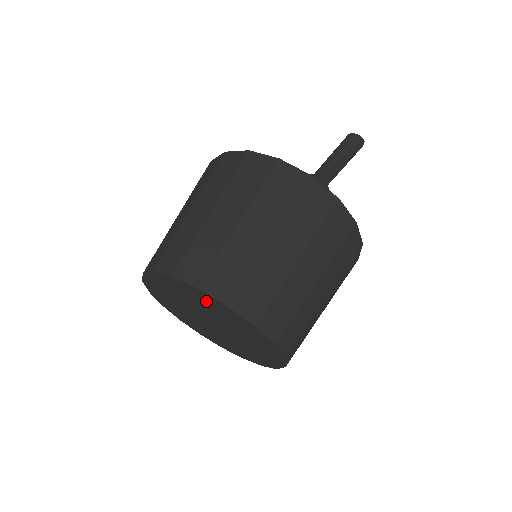
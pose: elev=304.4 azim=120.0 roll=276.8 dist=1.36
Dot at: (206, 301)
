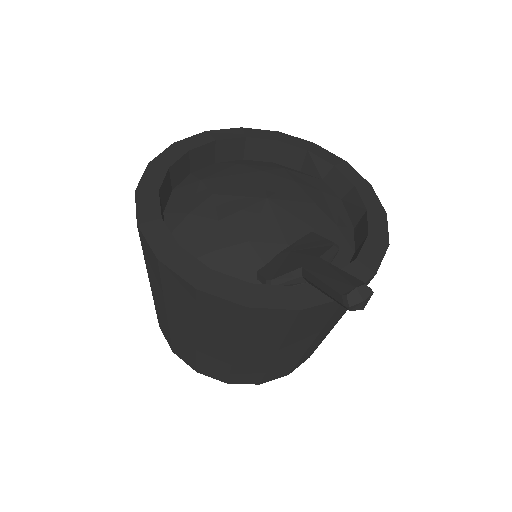
Dot at: occluded
